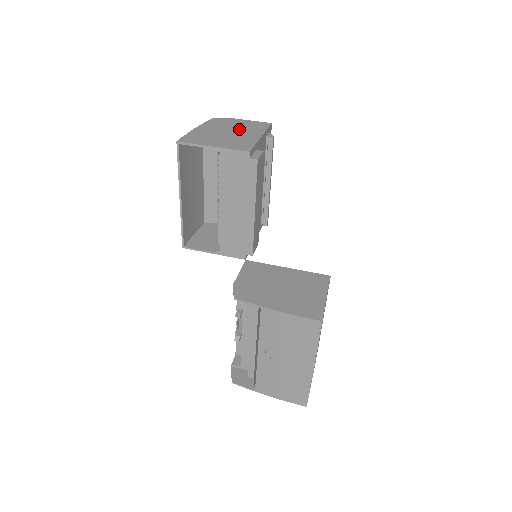
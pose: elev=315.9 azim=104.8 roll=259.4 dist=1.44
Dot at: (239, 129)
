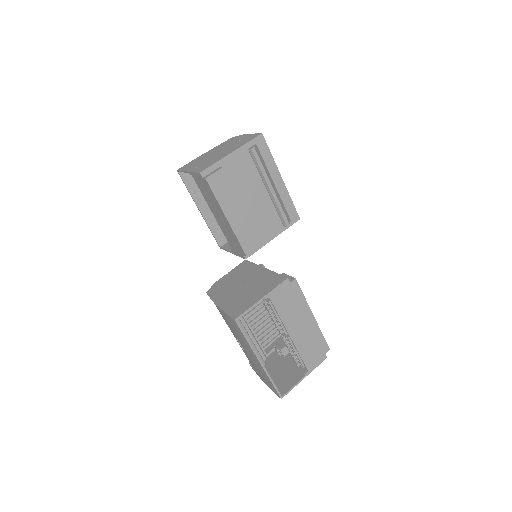
Dot at: (229, 147)
